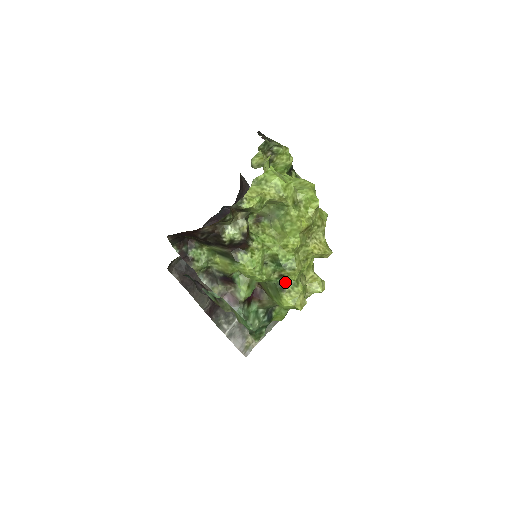
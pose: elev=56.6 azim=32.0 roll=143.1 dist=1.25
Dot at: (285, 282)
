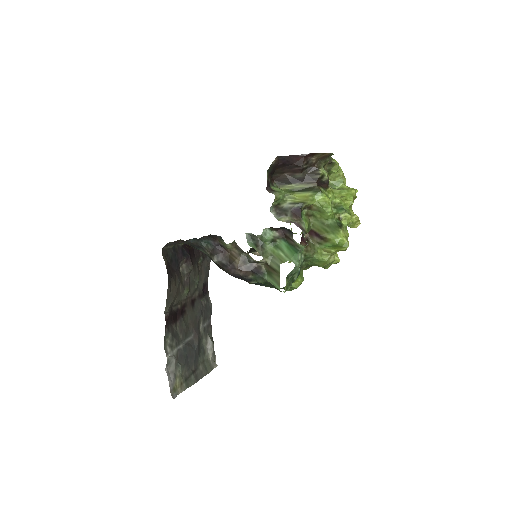
Dot at: (341, 224)
